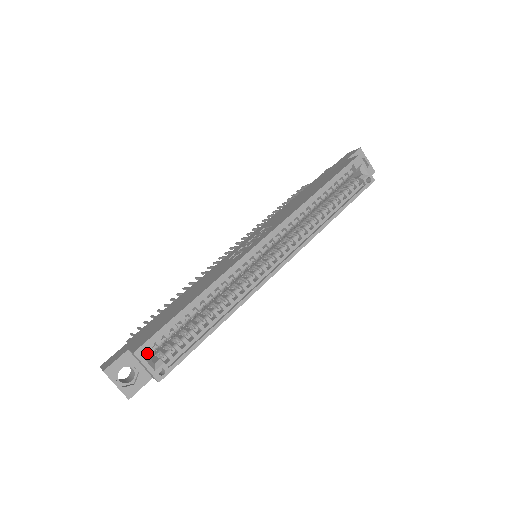
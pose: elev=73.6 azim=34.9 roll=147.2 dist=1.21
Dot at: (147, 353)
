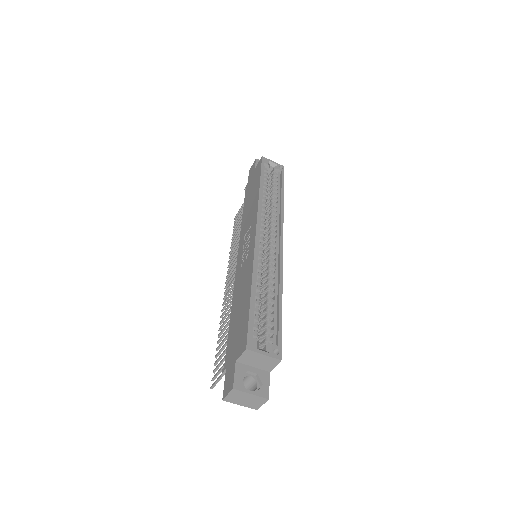
Dot at: (255, 344)
